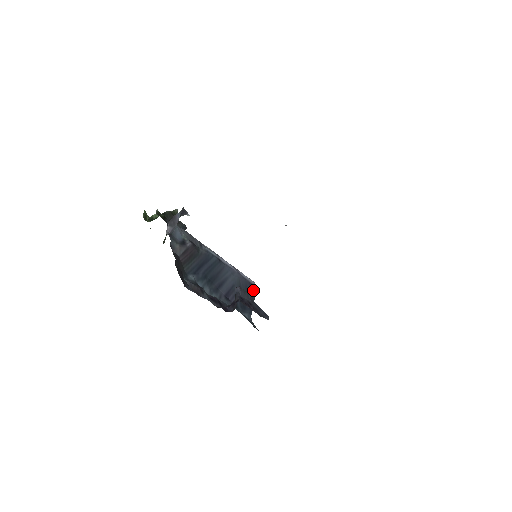
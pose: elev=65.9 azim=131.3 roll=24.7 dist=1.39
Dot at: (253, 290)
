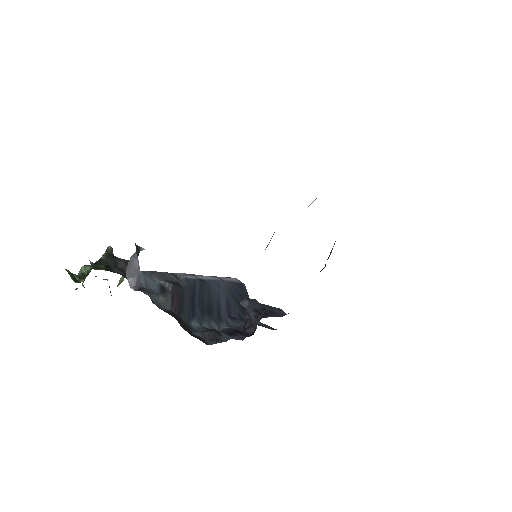
Dot at: (243, 289)
